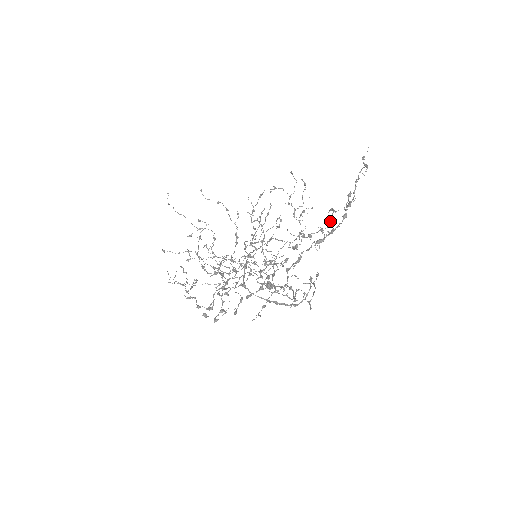
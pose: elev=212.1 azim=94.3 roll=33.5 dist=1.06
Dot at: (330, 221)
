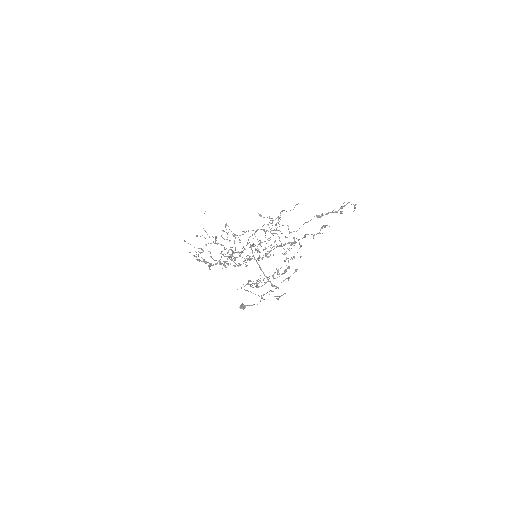
Dot at: occluded
